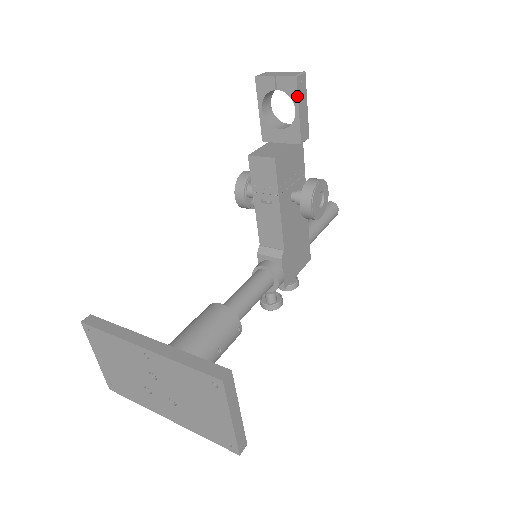
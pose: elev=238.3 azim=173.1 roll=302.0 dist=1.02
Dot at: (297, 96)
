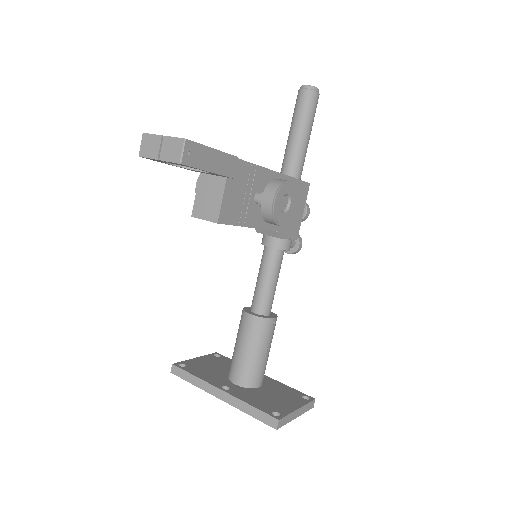
Dot at: (196, 168)
